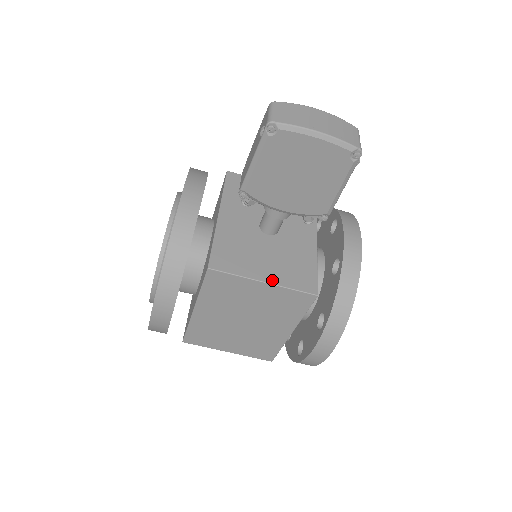
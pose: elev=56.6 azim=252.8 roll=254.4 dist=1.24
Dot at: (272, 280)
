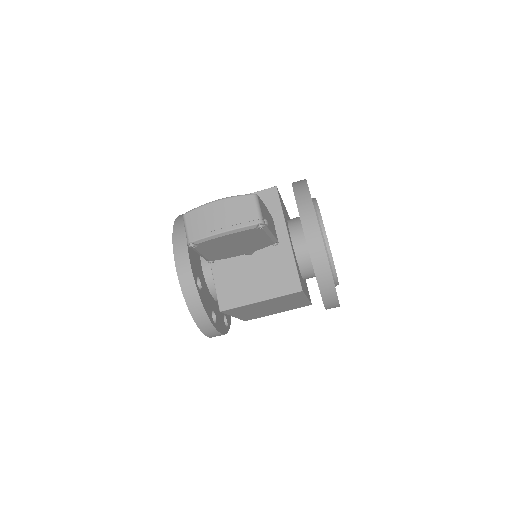
Dot at: (265, 296)
